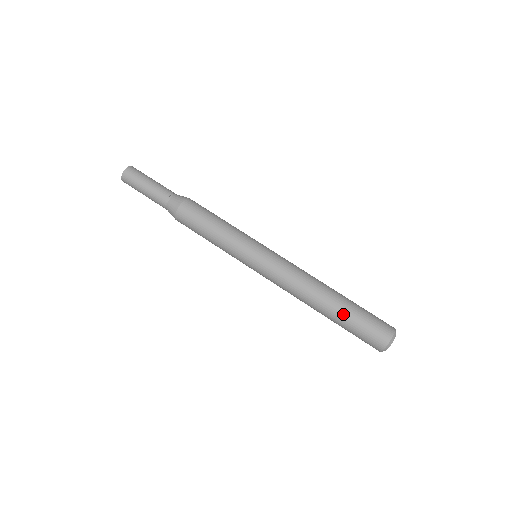
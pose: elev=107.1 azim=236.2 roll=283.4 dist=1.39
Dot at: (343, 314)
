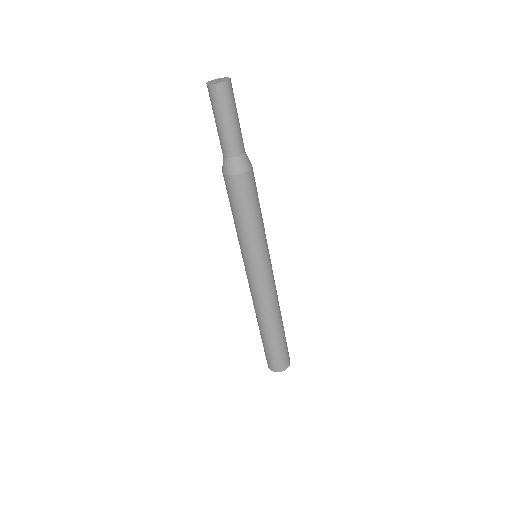
Dot at: (262, 338)
